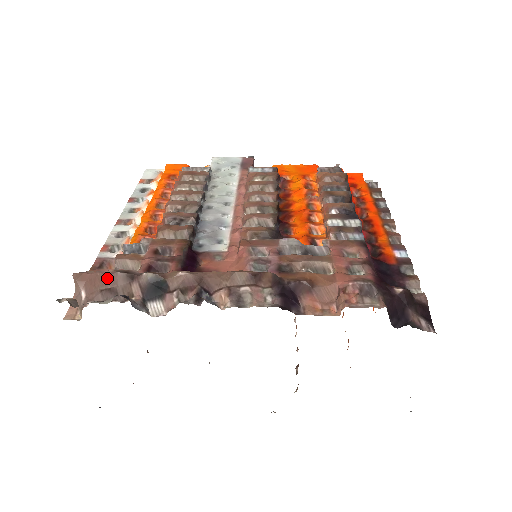
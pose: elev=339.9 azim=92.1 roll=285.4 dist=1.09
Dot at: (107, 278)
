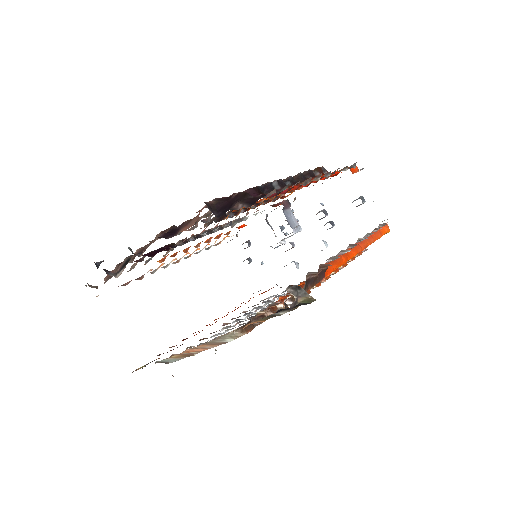
Dot at: (113, 271)
